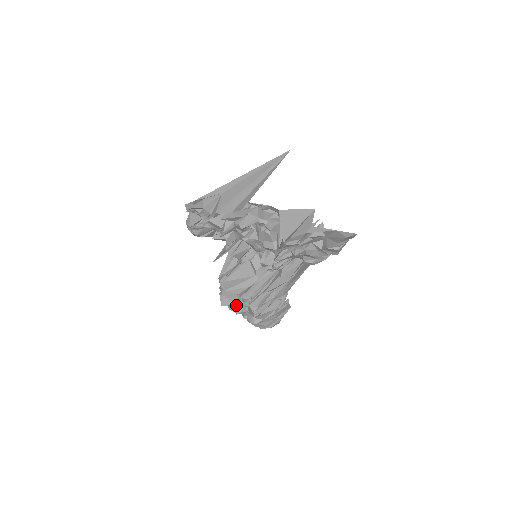
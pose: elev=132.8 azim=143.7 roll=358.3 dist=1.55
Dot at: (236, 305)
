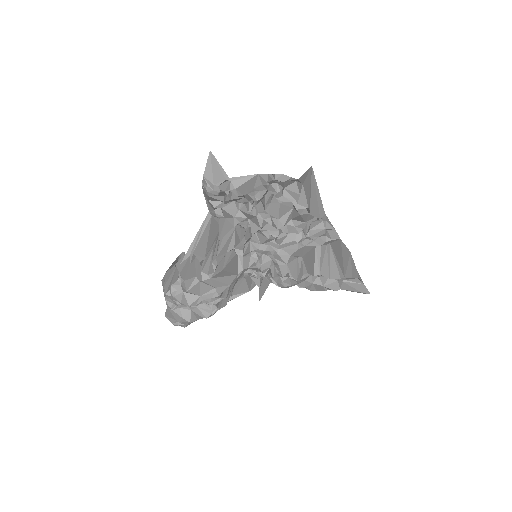
Dot at: (196, 296)
